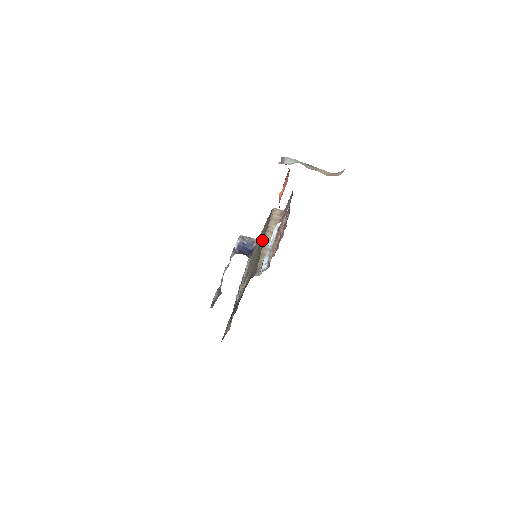
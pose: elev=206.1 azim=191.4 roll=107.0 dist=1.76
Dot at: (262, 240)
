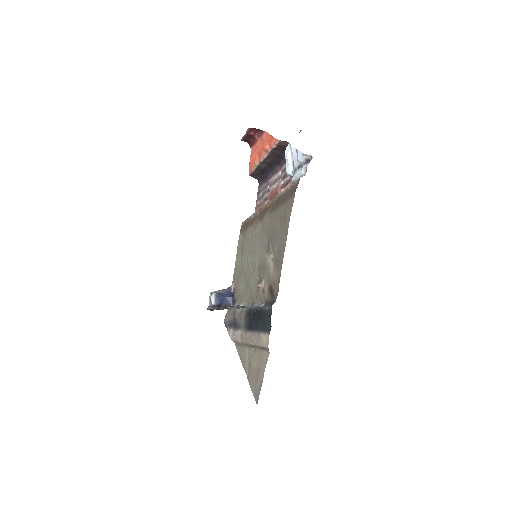
Dot at: (264, 211)
